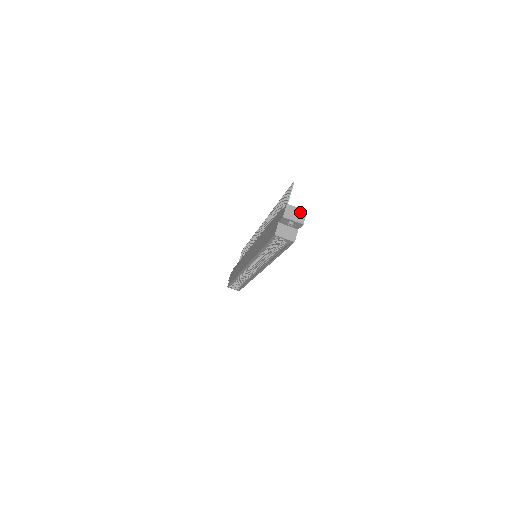
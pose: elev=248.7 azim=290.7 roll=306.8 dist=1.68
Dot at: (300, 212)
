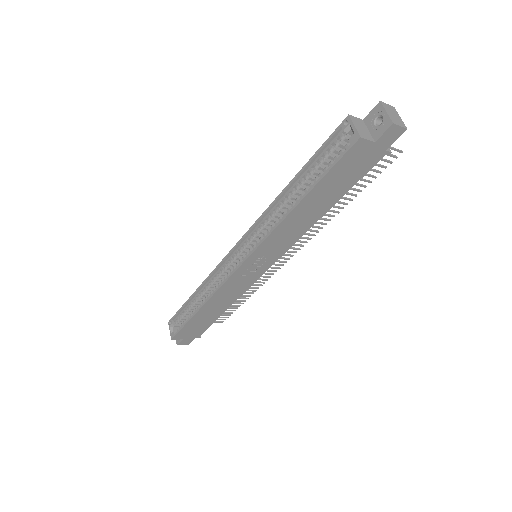
Dot at: (400, 120)
